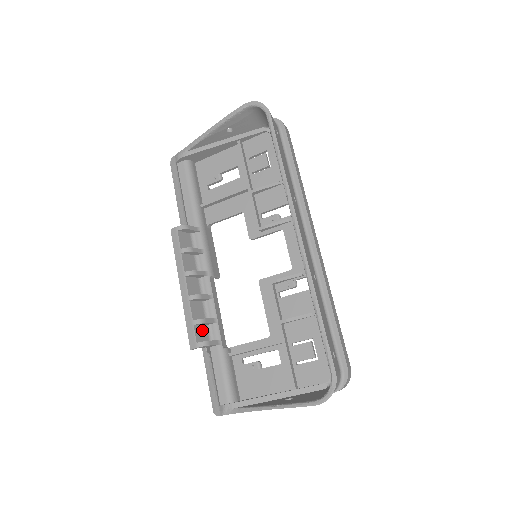
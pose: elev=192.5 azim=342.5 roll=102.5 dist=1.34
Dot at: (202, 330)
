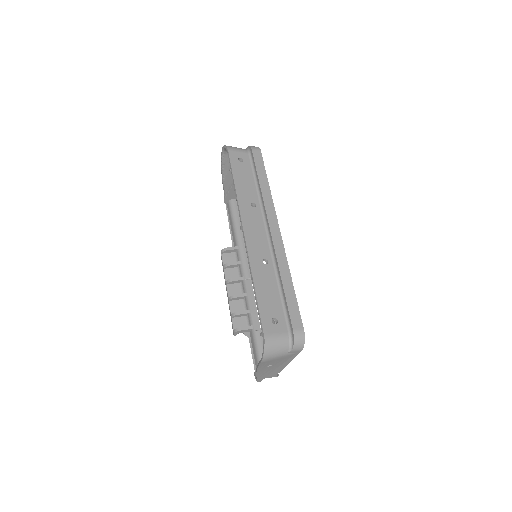
Dot at: (240, 320)
